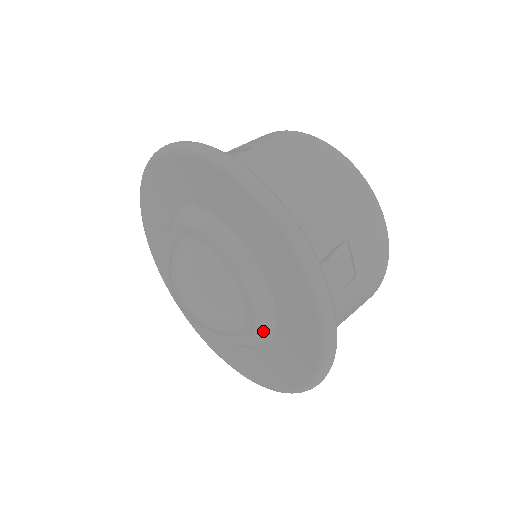
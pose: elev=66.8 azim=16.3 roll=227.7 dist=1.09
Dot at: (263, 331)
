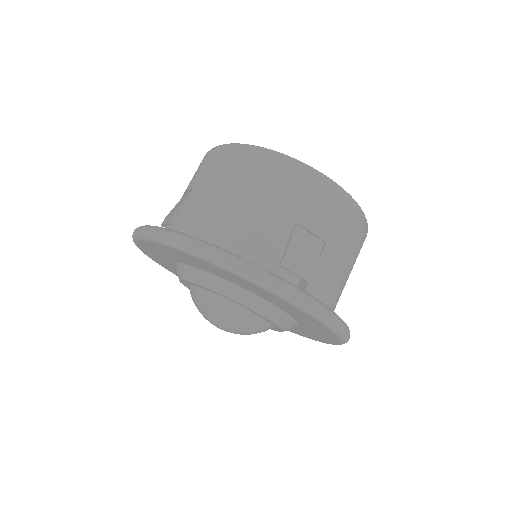
Dot at: (283, 322)
